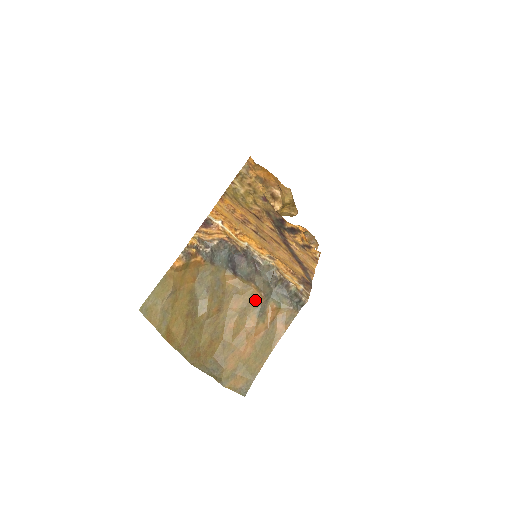
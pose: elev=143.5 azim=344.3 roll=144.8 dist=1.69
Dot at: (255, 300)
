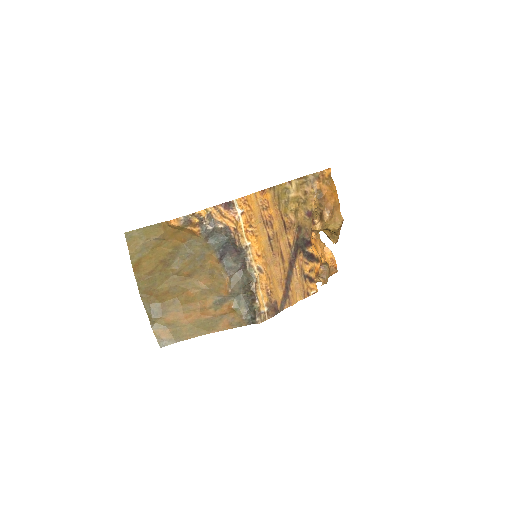
Dot at: (221, 290)
